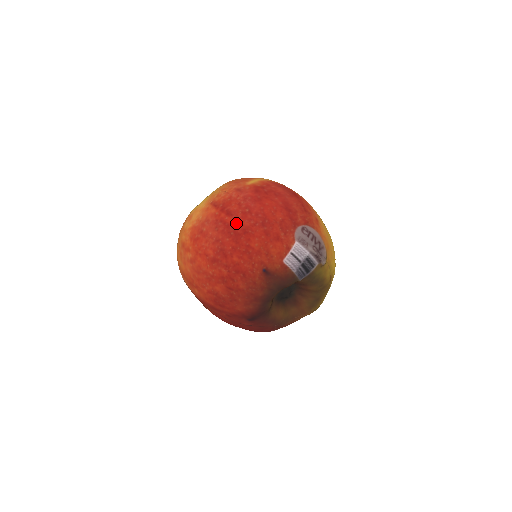
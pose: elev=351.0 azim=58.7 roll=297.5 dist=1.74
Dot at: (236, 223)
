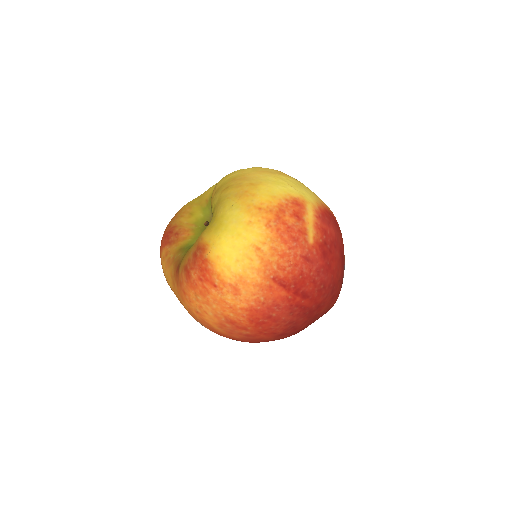
Dot at: (312, 304)
